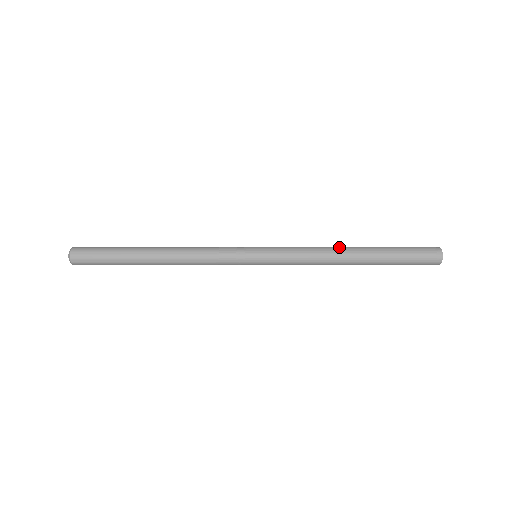
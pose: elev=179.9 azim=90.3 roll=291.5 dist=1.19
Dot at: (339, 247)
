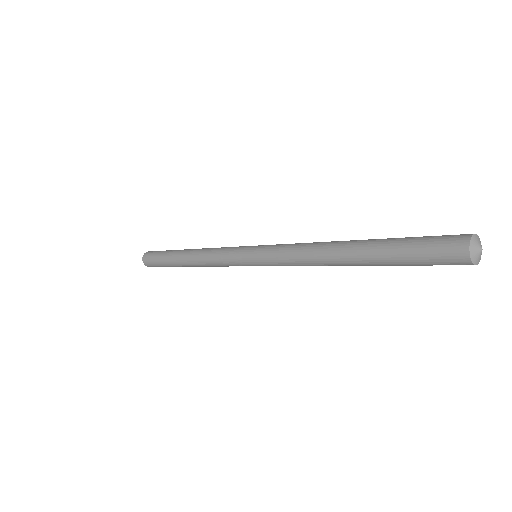
Dot at: occluded
